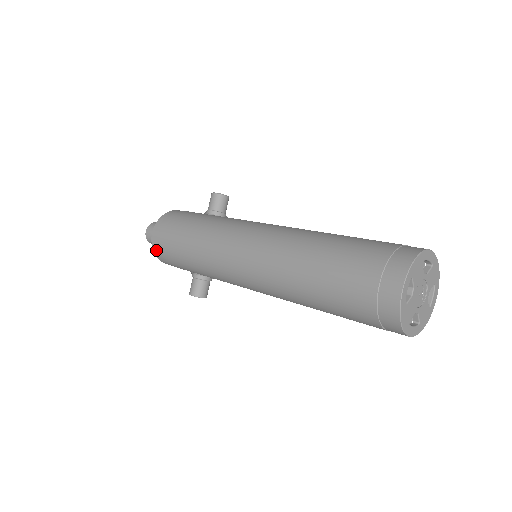
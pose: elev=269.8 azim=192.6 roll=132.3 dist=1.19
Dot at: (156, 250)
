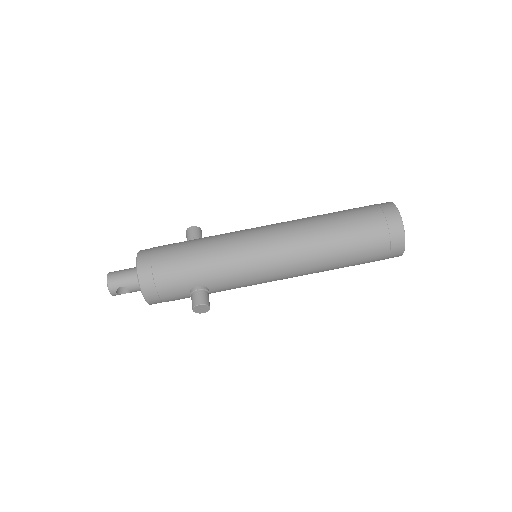
Dot at: (144, 277)
